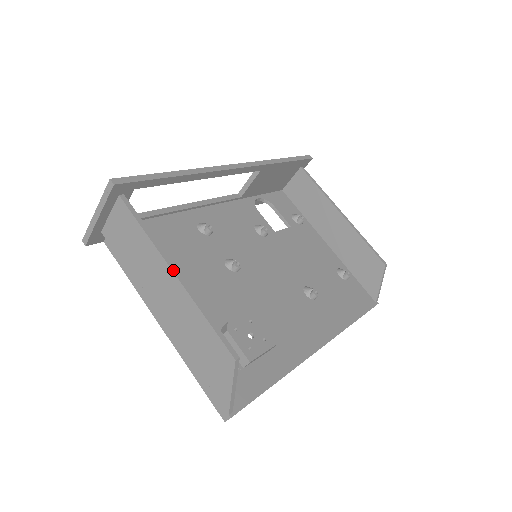
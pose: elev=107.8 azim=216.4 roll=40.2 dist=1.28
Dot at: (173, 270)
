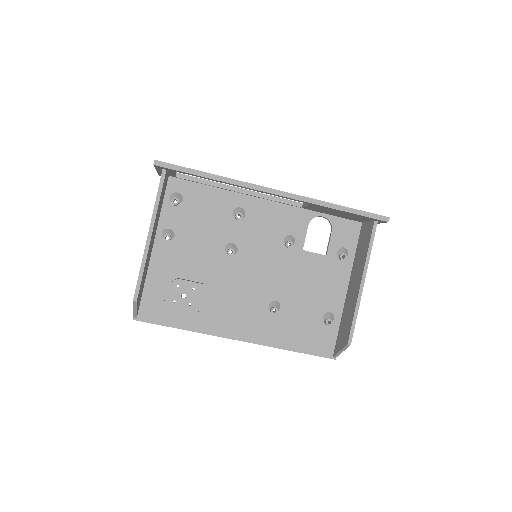
Dot at: (149, 233)
